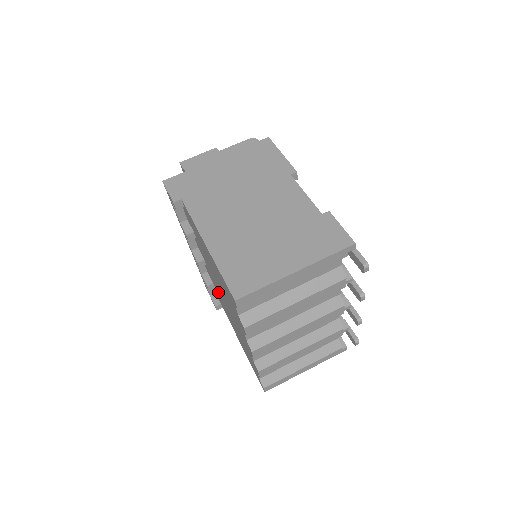
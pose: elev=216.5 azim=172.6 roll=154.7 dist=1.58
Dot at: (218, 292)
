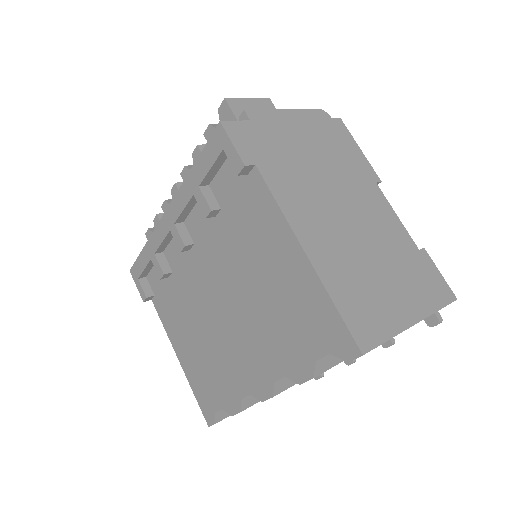
Dot at: (186, 289)
